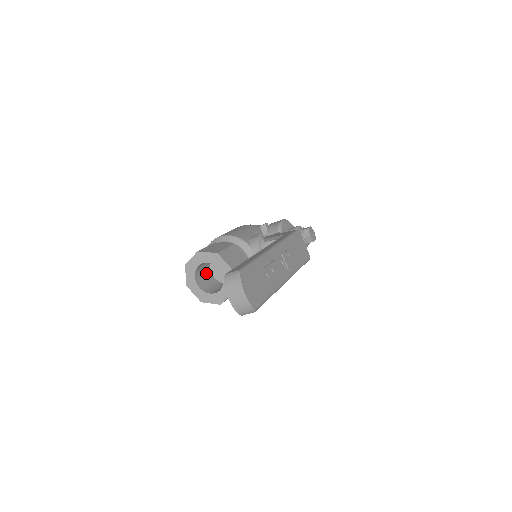
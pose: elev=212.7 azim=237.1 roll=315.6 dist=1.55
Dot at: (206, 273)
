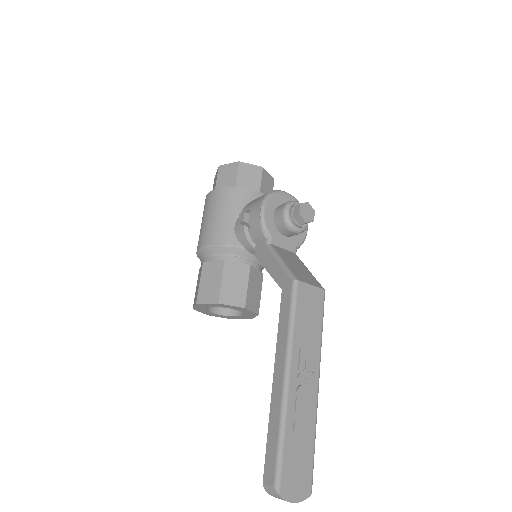
Dot at: occluded
